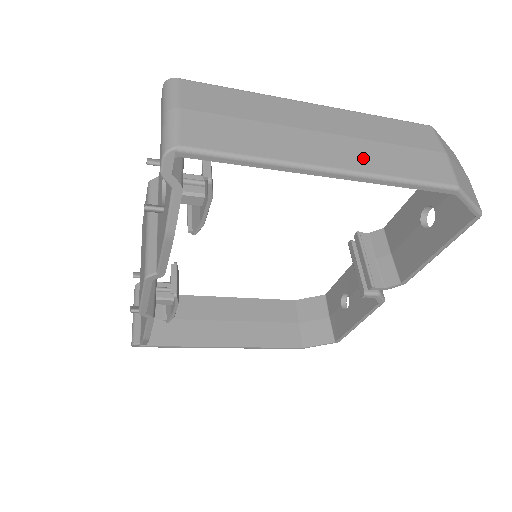
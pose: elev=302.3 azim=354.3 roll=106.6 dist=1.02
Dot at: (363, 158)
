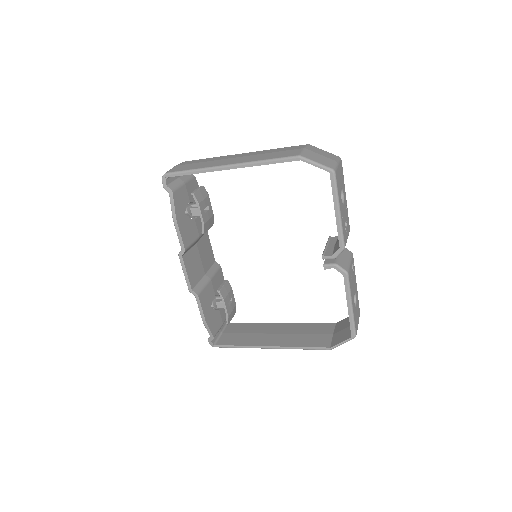
Dot at: (249, 159)
